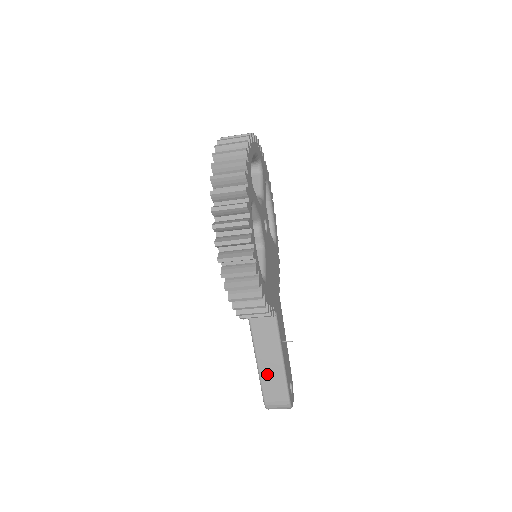
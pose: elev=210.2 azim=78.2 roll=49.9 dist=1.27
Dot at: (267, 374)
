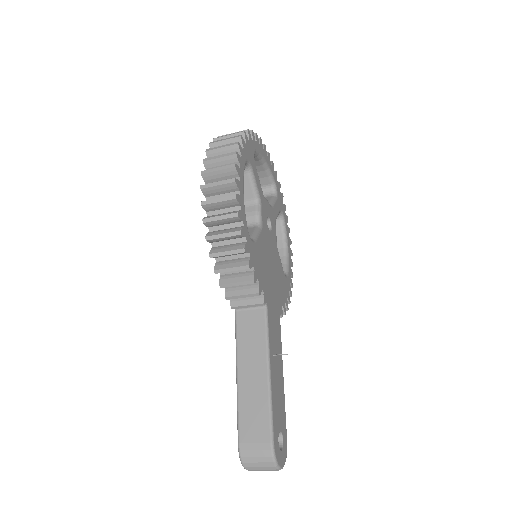
Dot at: (247, 395)
